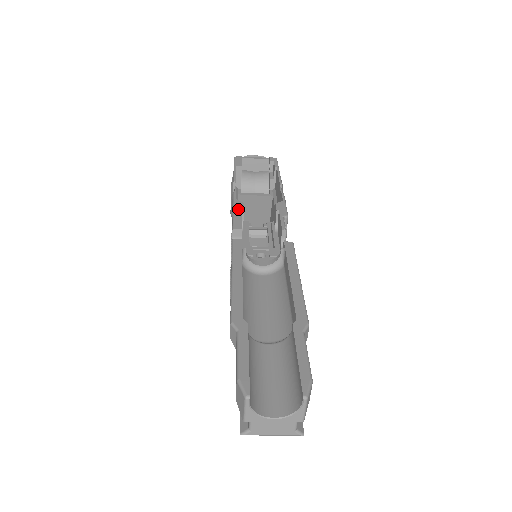
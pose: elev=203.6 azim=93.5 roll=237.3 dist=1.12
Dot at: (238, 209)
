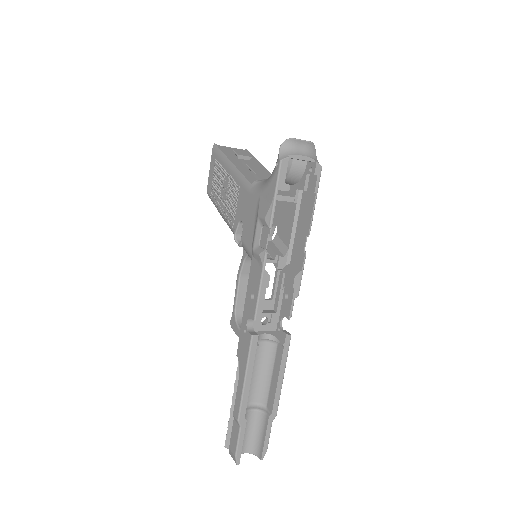
Dot at: (264, 289)
